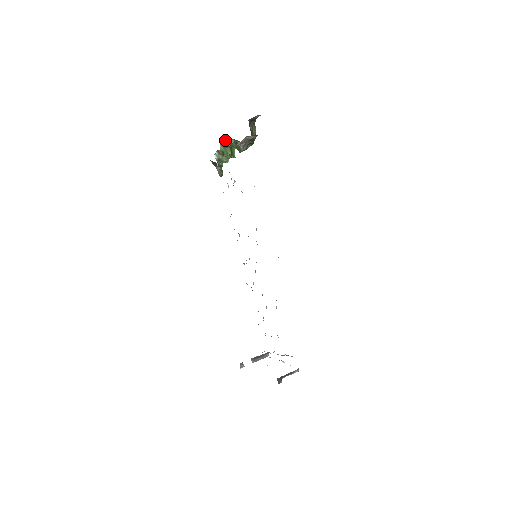
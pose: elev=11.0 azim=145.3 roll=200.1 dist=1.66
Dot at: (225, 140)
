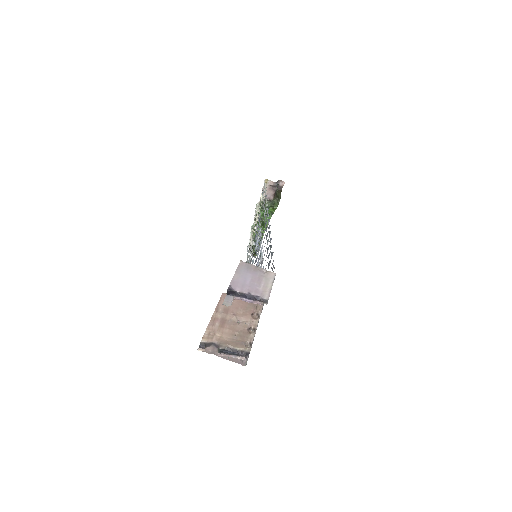
Dot at: (258, 213)
